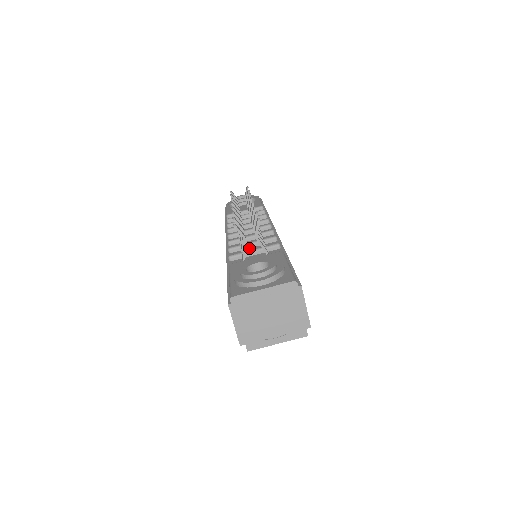
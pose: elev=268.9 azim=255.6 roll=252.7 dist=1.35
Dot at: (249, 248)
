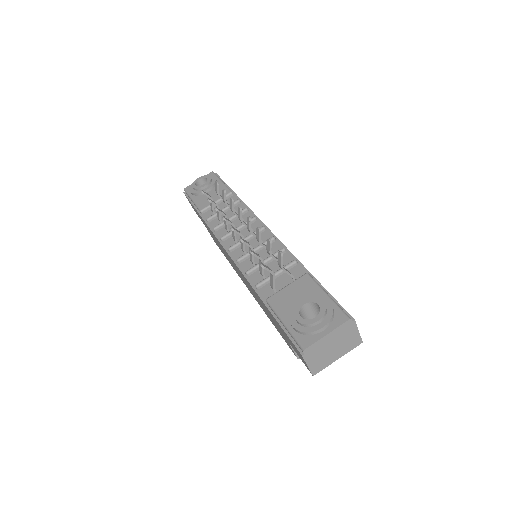
Dot at: occluded
